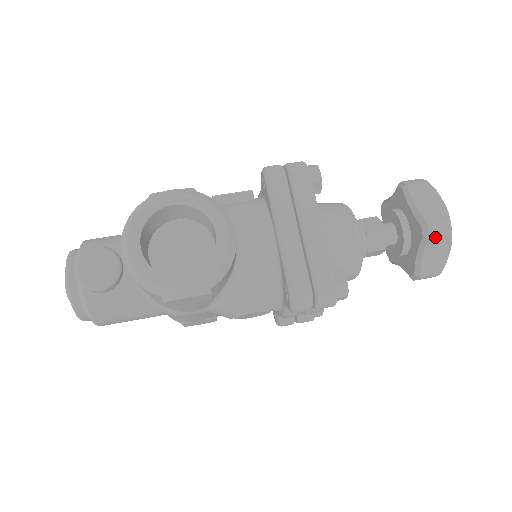
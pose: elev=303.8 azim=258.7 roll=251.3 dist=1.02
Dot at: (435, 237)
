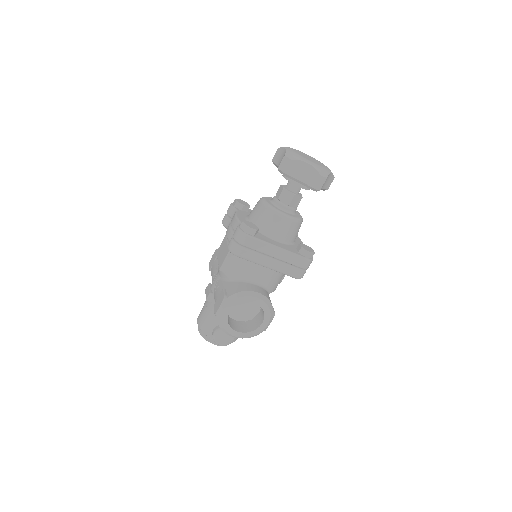
Dot at: (321, 187)
